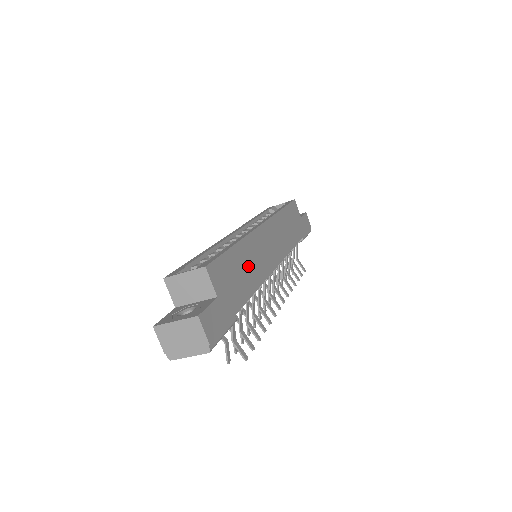
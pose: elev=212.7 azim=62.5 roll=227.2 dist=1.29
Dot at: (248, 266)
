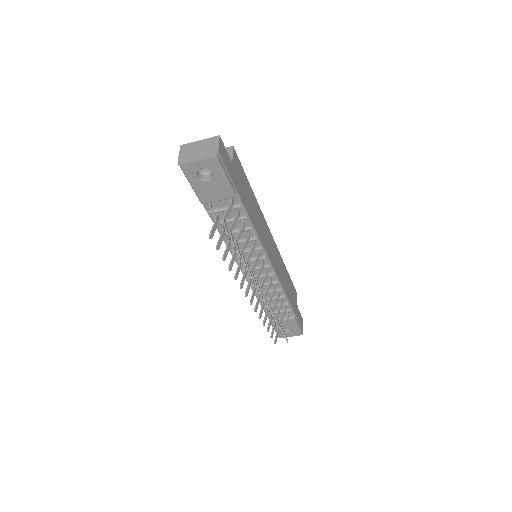
Dot at: (254, 211)
